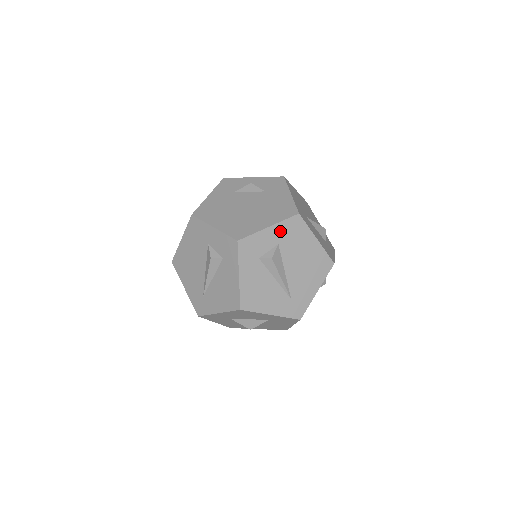
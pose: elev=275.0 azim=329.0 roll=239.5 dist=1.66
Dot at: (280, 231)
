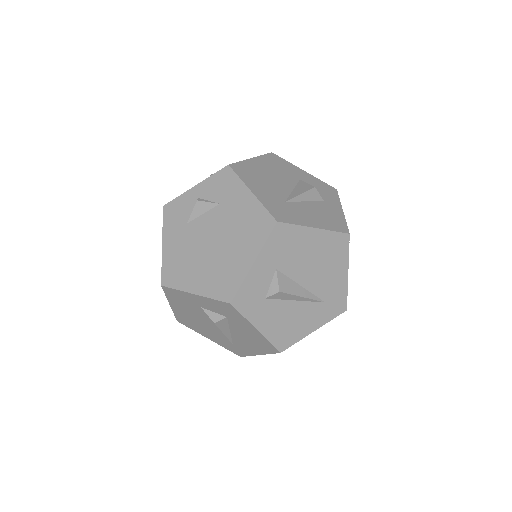
Dot at: (269, 256)
